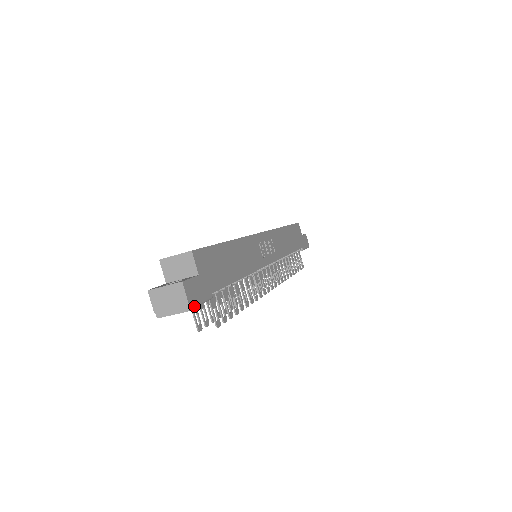
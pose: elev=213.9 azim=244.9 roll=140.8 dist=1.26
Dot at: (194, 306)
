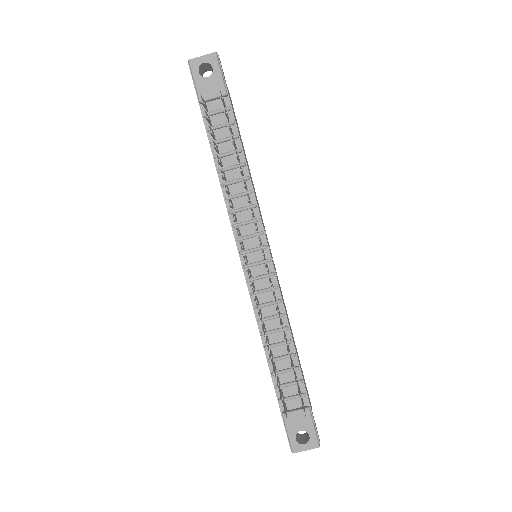
Dot at: (219, 61)
